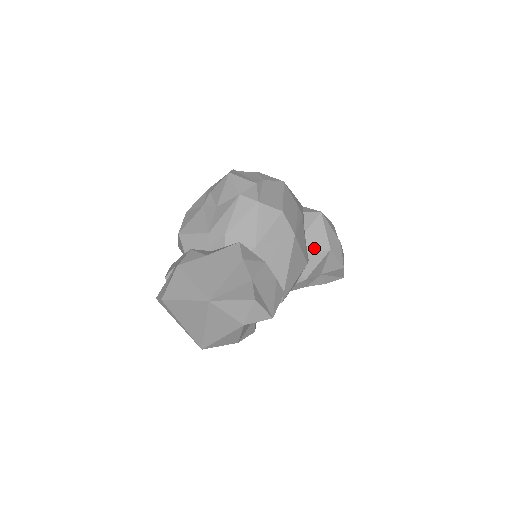
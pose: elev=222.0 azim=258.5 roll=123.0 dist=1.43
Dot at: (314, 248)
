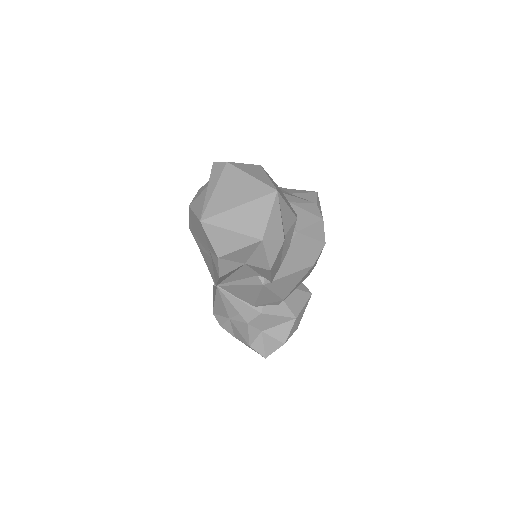
Dot at: (290, 303)
